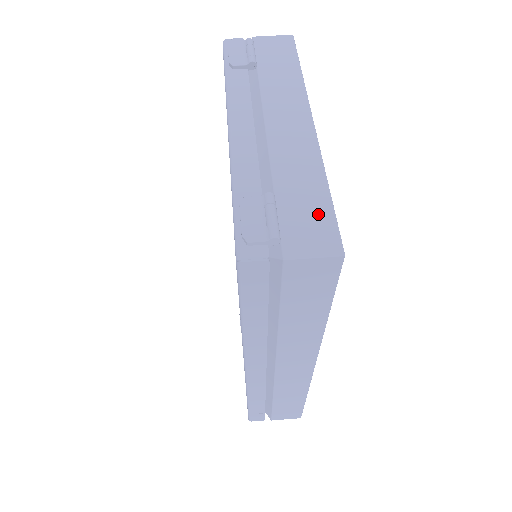
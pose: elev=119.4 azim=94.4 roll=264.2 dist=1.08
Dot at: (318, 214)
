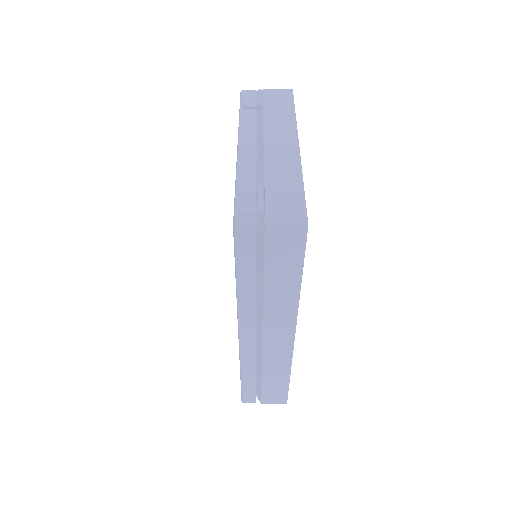
Dot at: (293, 200)
